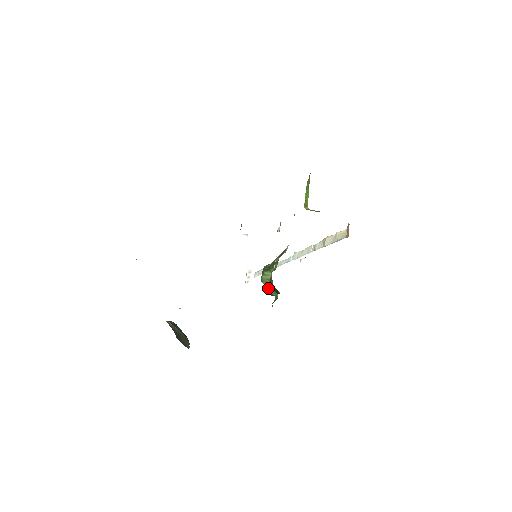
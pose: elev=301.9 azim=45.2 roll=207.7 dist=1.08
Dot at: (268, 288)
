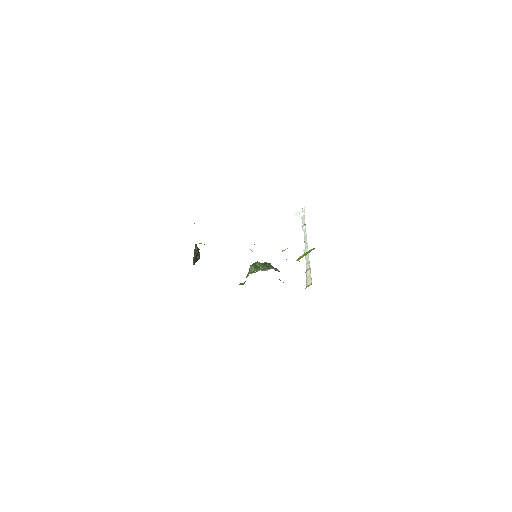
Dot at: occluded
